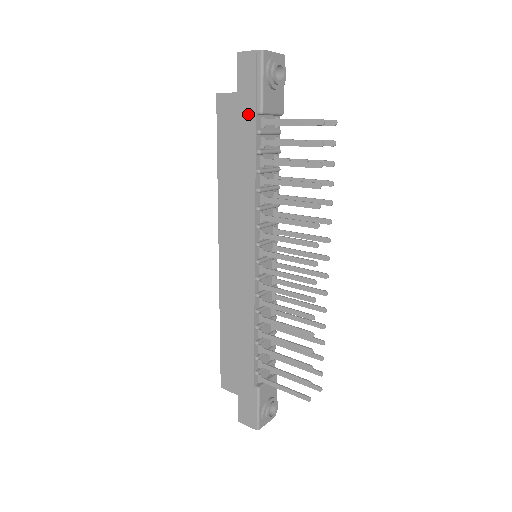
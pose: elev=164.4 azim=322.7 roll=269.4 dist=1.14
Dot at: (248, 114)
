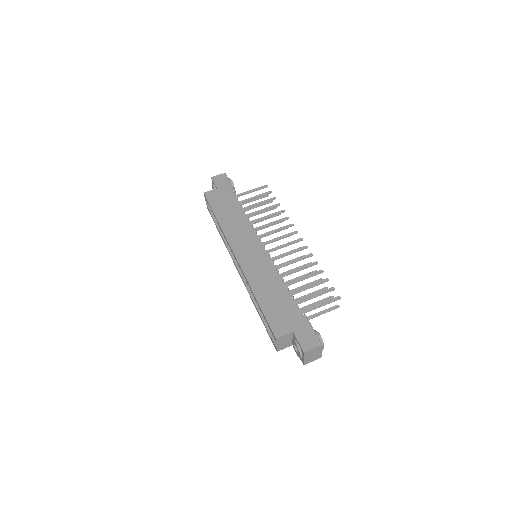
Dot at: (228, 193)
